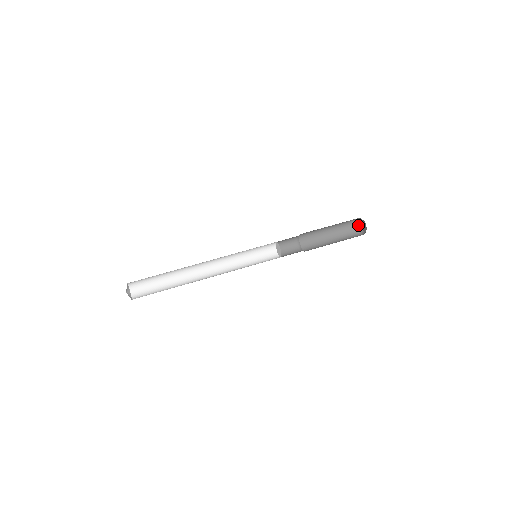
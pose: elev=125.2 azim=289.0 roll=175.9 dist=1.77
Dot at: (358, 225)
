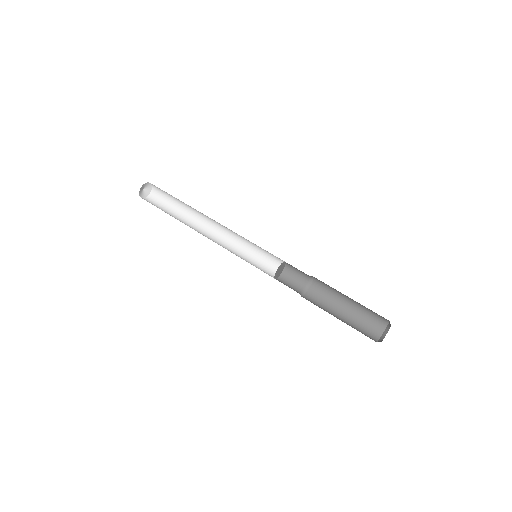
Dot at: (389, 325)
